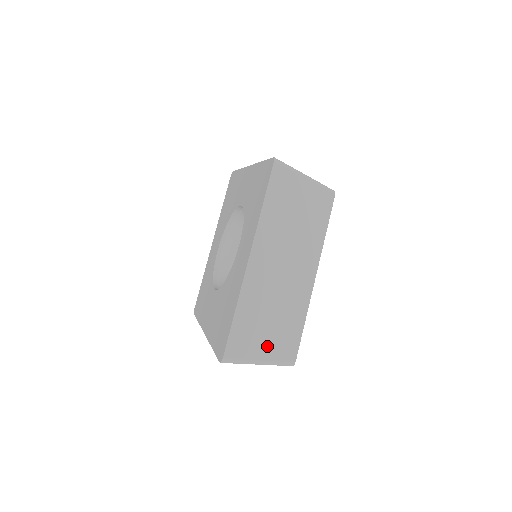
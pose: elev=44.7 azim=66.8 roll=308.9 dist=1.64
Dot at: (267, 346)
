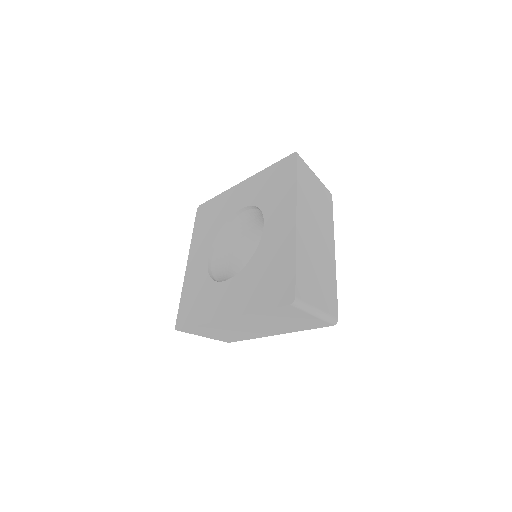
Dot at: (320, 298)
